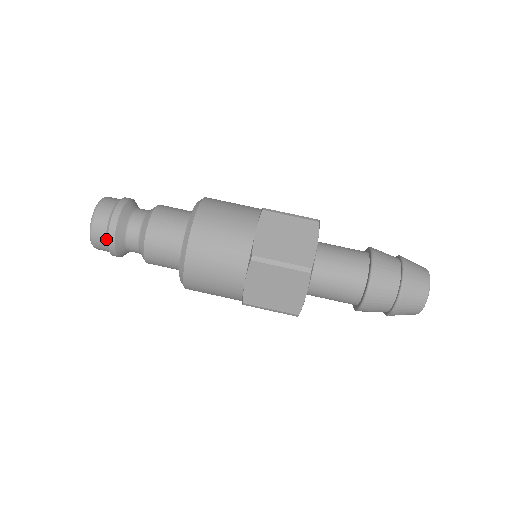
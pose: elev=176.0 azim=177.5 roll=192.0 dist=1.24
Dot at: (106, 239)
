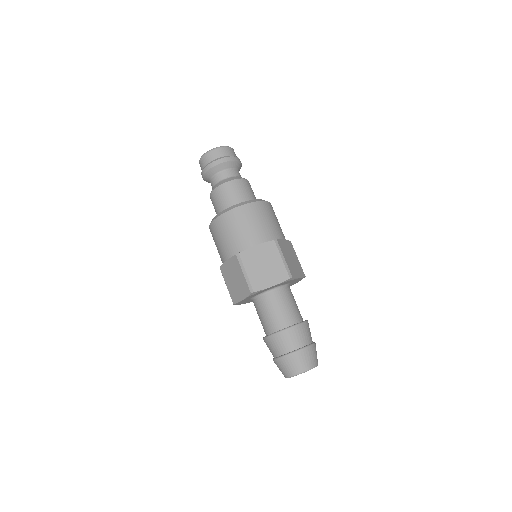
Dot at: (204, 167)
